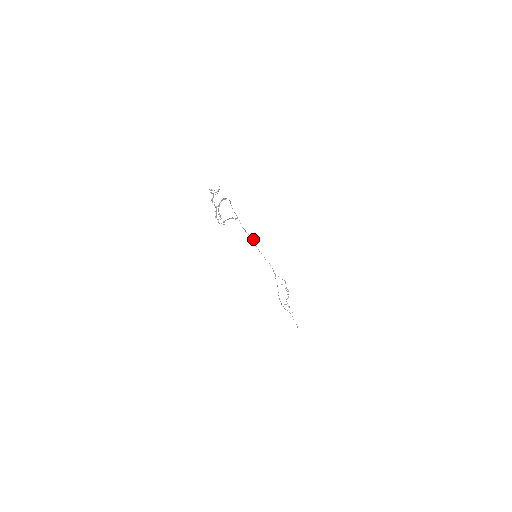
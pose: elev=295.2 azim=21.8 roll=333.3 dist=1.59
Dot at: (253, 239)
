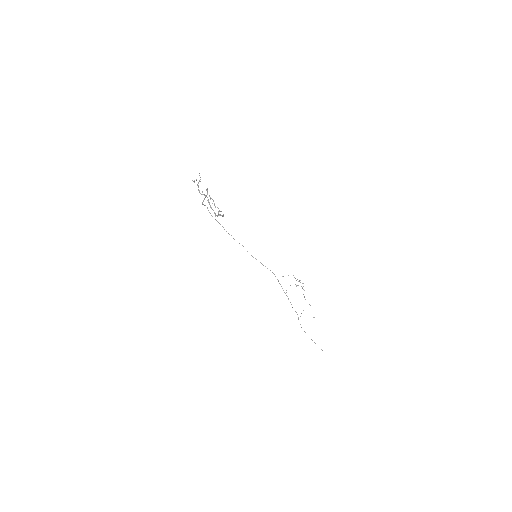
Dot at: occluded
